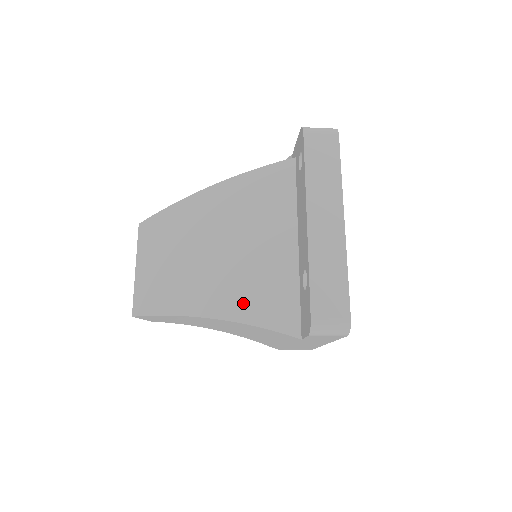
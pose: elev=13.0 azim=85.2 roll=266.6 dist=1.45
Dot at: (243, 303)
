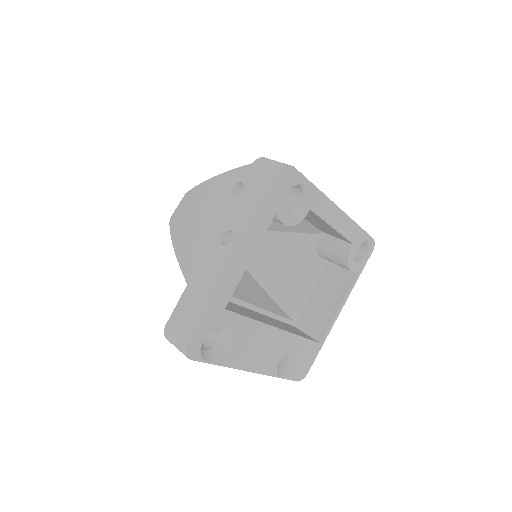
Dot at: occluded
